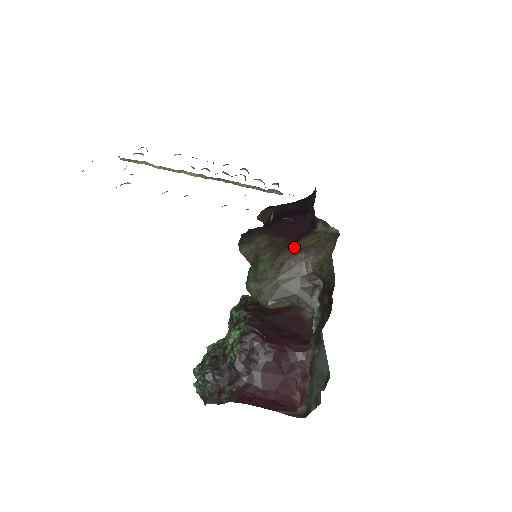
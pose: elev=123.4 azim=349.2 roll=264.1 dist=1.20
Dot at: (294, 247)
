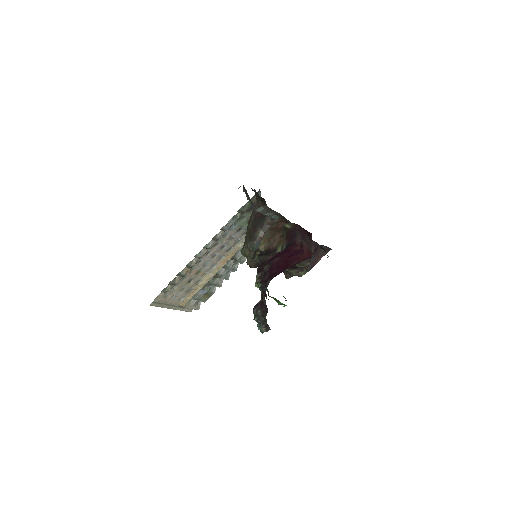
Dot at: occluded
